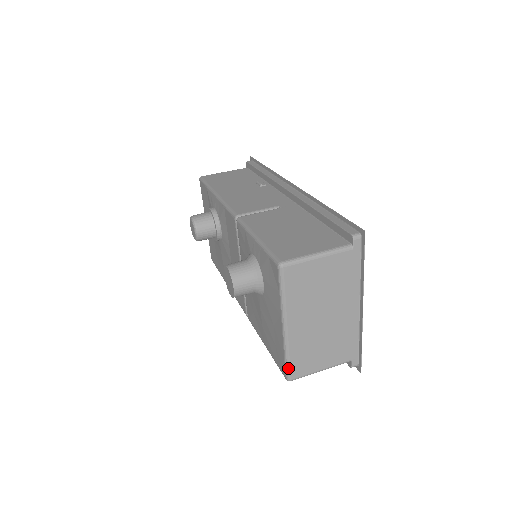
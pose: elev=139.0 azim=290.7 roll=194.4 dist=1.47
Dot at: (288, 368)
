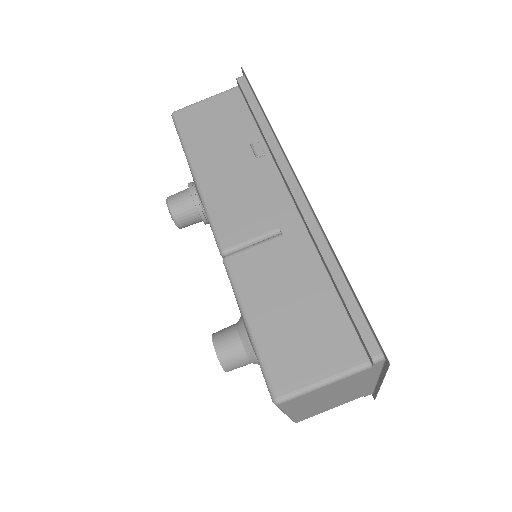
Dot at: (293, 421)
